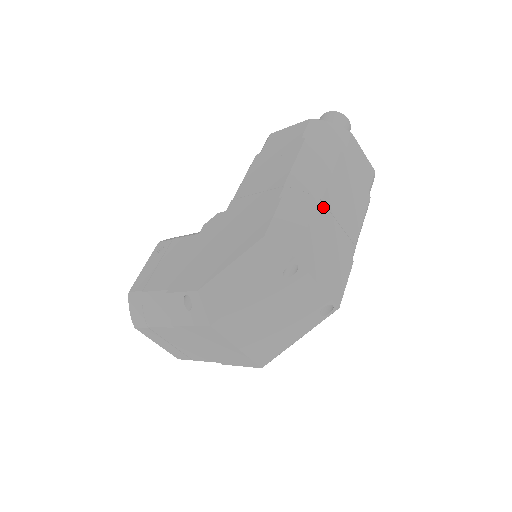
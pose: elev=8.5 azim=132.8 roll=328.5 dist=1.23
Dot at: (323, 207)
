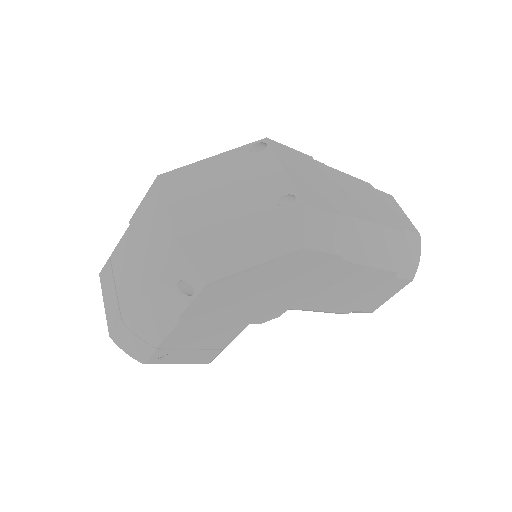
Dot at: (325, 168)
